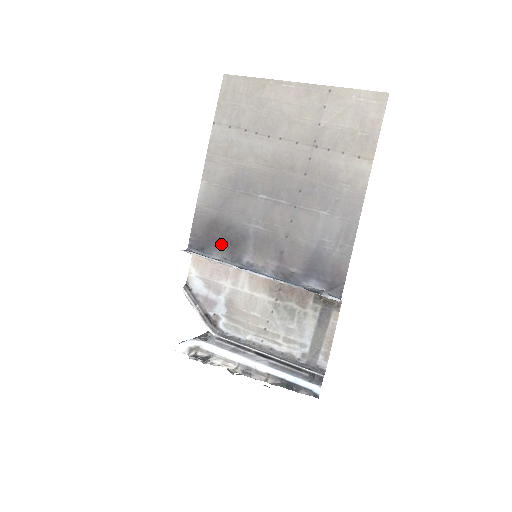
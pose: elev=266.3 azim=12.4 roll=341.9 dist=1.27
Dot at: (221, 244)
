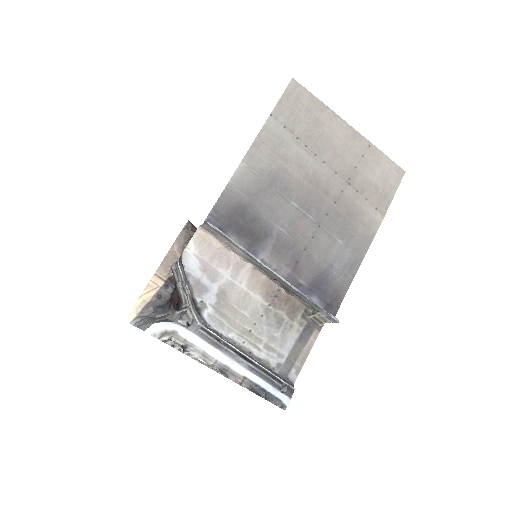
Dot at: (242, 232)
